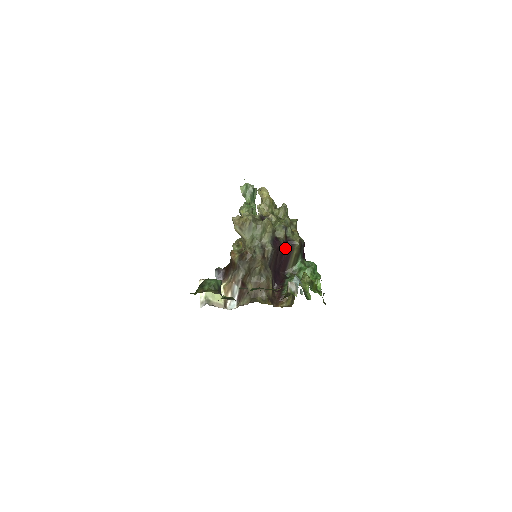
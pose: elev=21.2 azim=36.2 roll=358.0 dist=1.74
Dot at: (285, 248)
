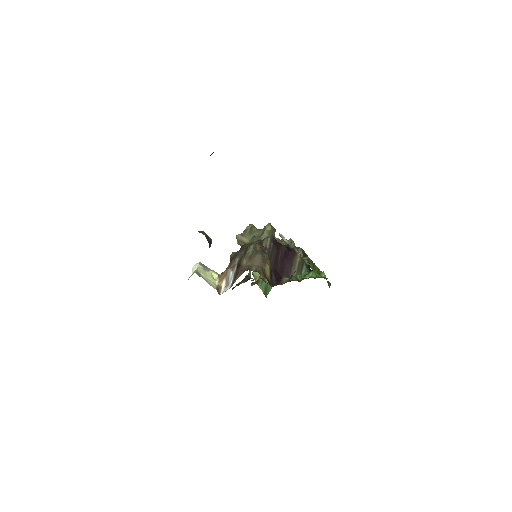
Dot at: (287, 253)
